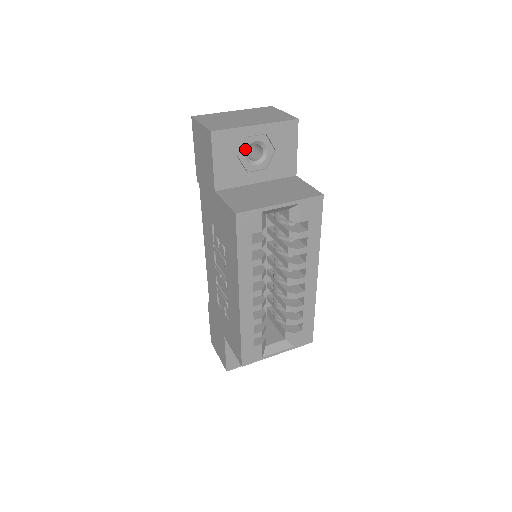
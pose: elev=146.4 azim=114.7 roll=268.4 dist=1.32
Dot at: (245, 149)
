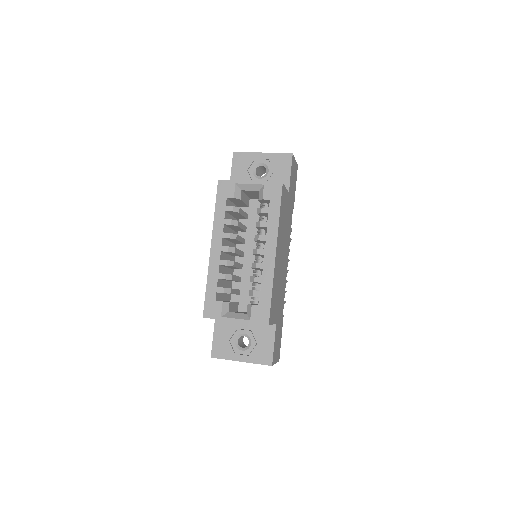
Dot at: (253, 167)
